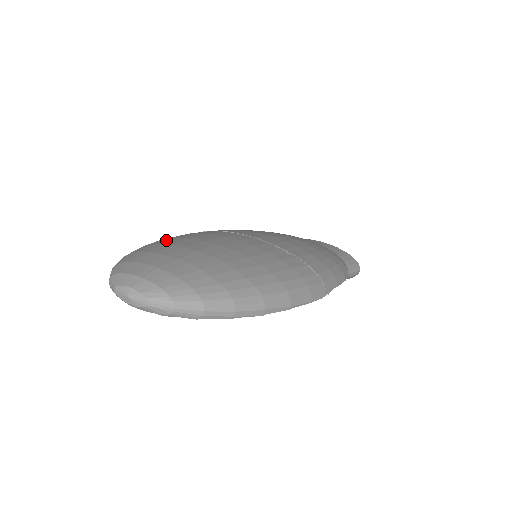
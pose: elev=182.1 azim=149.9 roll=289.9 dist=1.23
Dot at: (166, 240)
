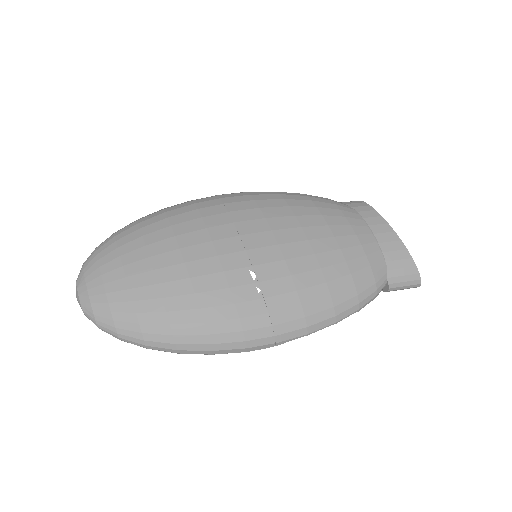
Dot at: (156, 226)
